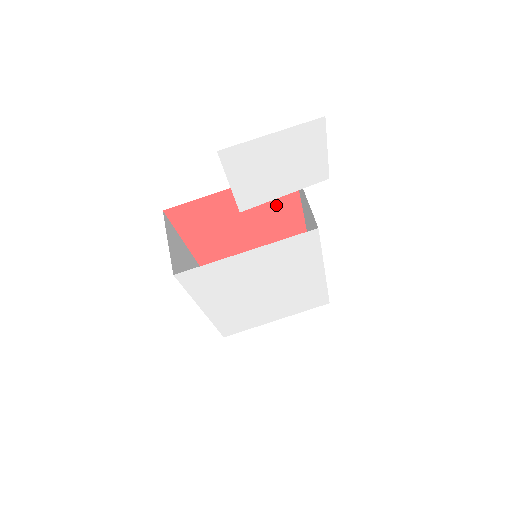
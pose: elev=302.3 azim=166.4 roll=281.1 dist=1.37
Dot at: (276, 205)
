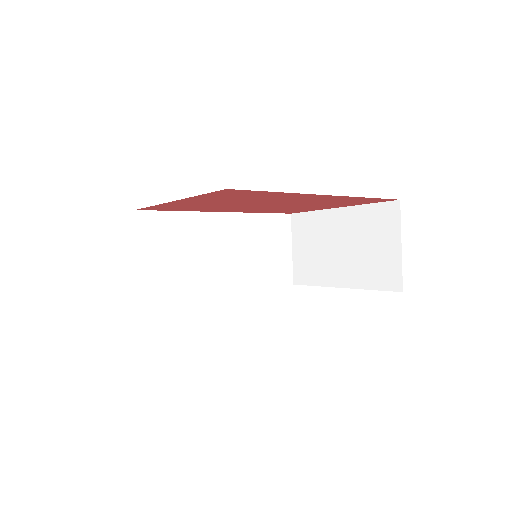
Dot at: (265, 197)
